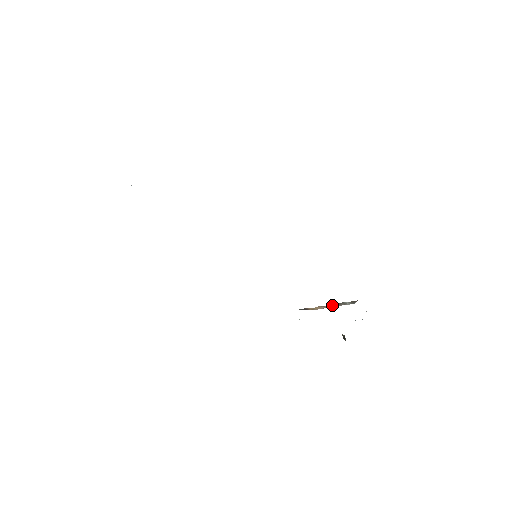
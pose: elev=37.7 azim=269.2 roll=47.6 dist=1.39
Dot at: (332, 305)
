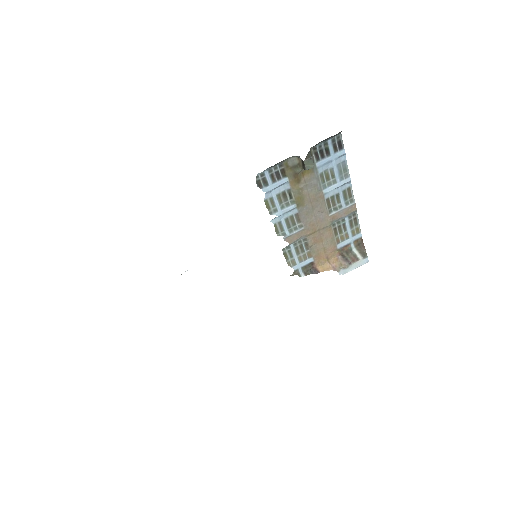
Dot at: (342, 260)
